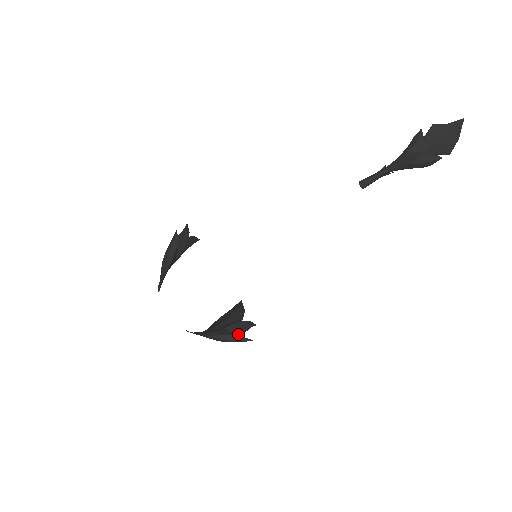
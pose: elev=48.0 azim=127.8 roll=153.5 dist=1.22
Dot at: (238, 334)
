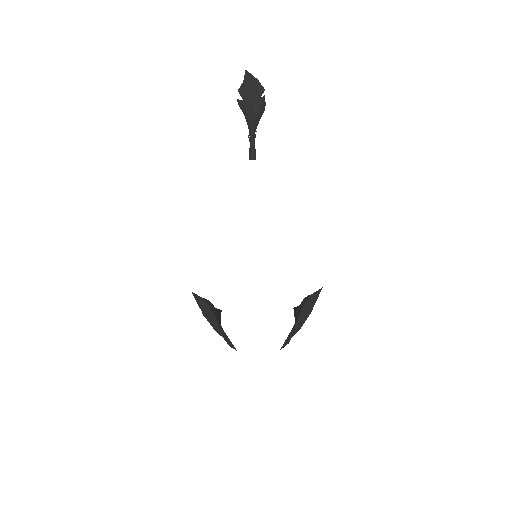
Dot at: occluded
